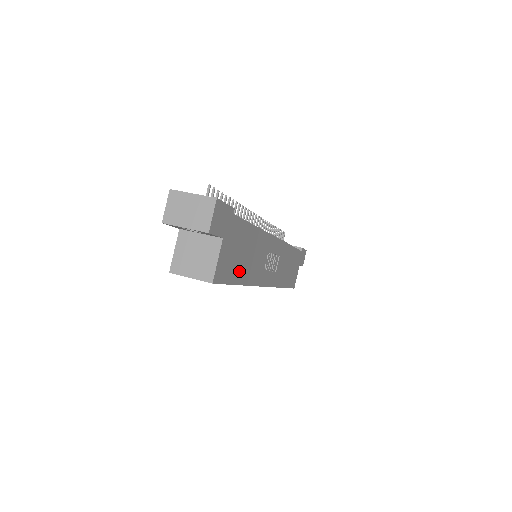
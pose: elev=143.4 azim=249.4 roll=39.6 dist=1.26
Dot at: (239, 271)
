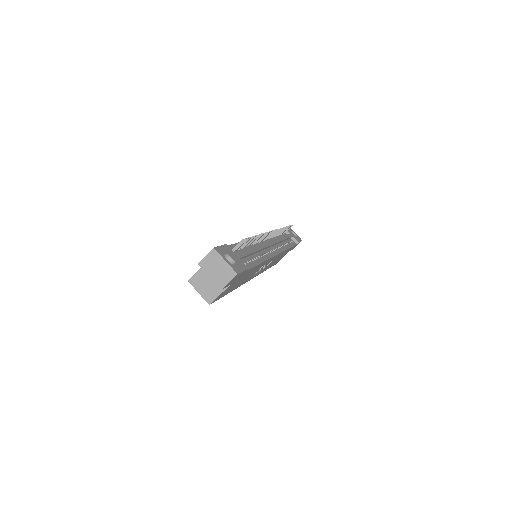
Dot at: (233, 288)
